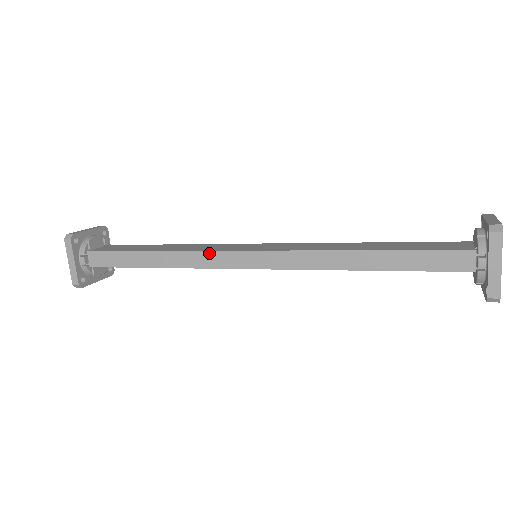
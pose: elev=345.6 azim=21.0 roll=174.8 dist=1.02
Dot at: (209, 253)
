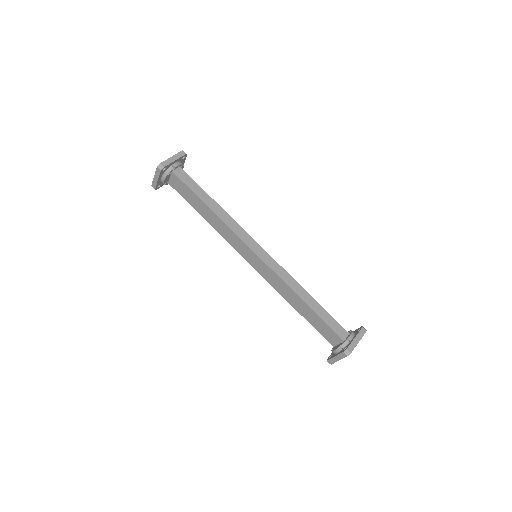
Dot at: (244, 231)
